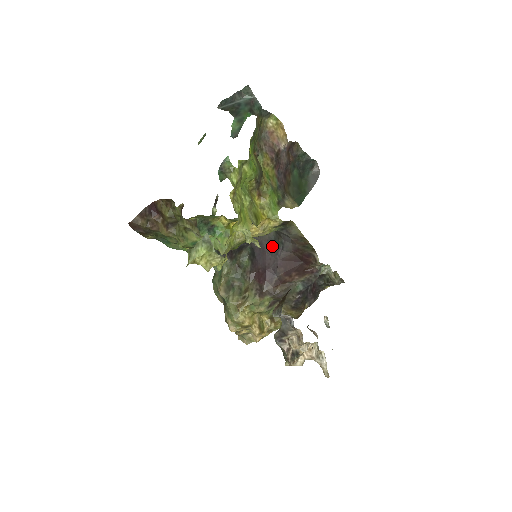
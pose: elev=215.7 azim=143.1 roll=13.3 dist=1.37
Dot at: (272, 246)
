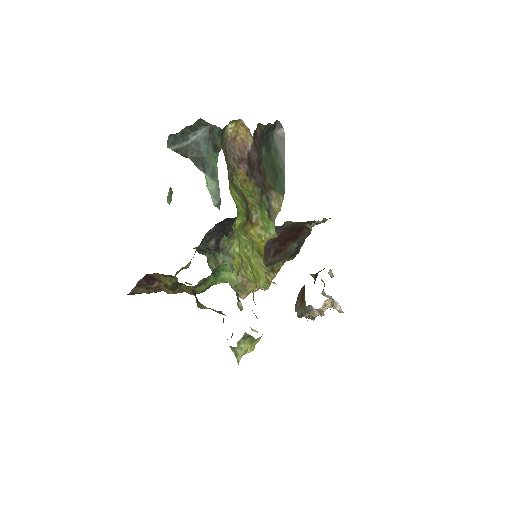
Dot at: occluded
